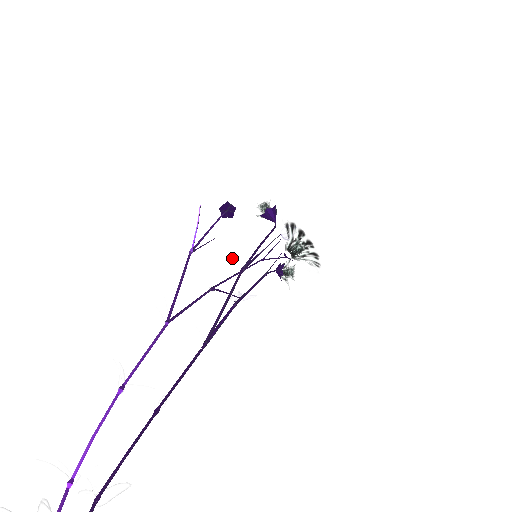
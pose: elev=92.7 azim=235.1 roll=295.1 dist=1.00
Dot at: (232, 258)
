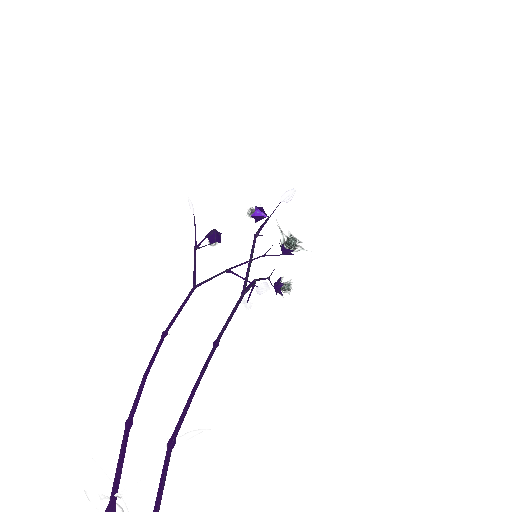
Dot at: occluded
